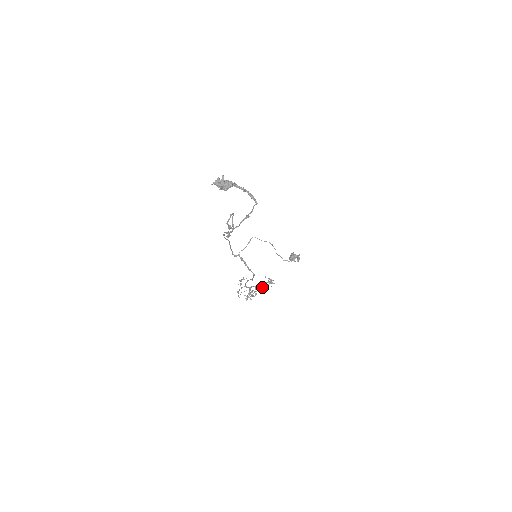
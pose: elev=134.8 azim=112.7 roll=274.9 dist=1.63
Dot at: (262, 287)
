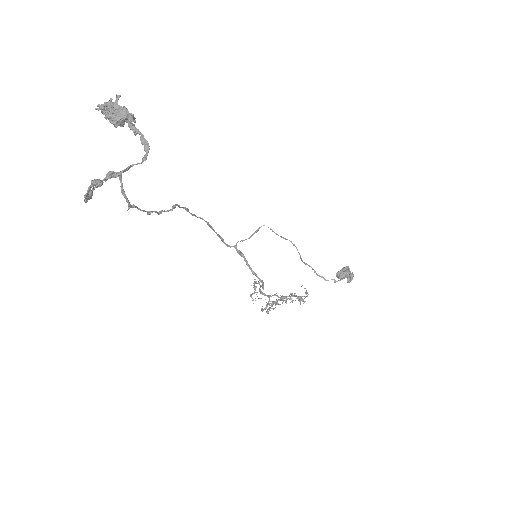
Dot at: (285, 301)
